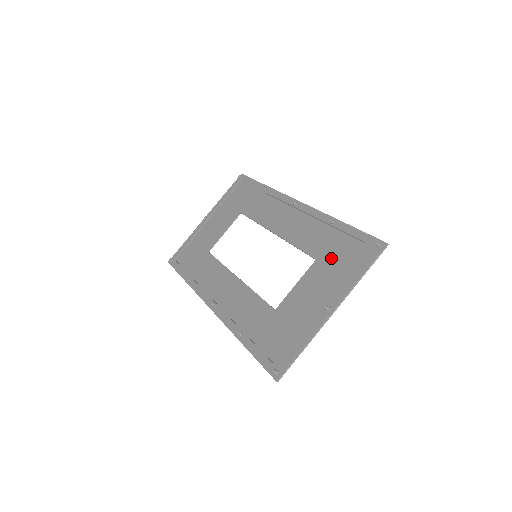
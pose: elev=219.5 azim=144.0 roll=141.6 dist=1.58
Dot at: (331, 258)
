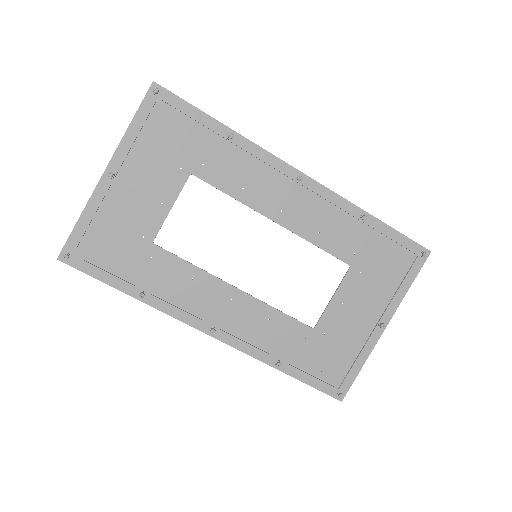
Dot at: (370, 265)
